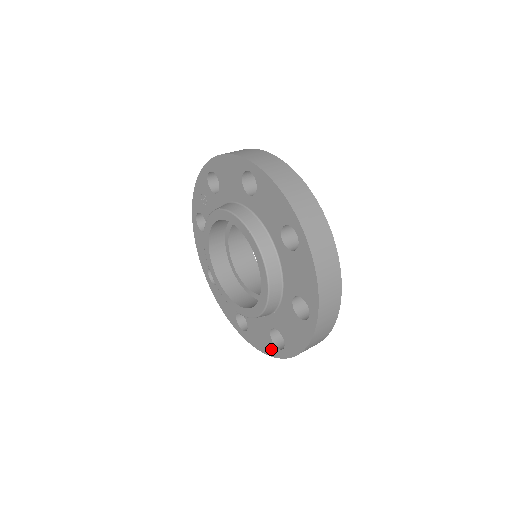
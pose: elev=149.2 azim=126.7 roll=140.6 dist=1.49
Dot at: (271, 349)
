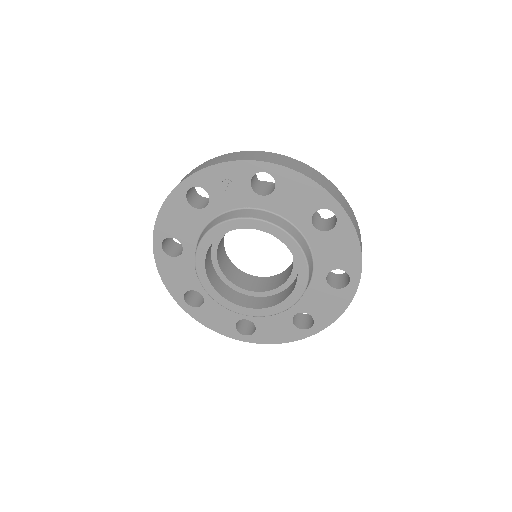
Dot at: (228, 330)
